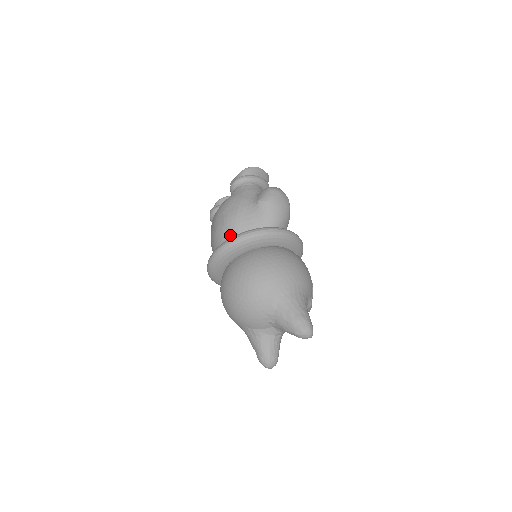
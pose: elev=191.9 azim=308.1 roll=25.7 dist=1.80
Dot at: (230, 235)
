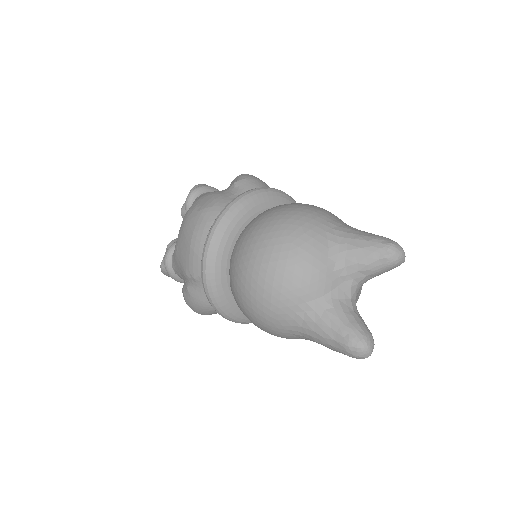
Dot at: occluded
